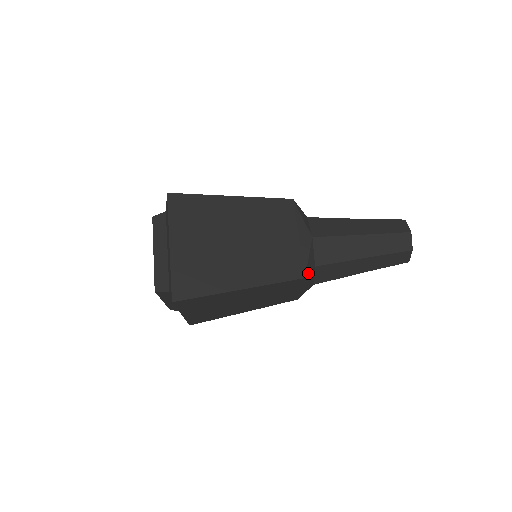
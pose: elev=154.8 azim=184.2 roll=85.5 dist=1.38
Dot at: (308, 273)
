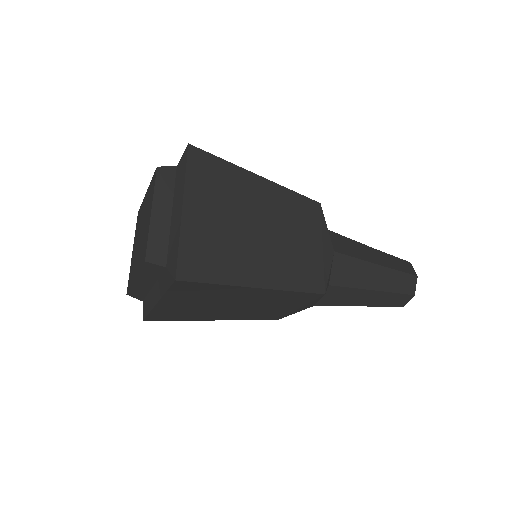
Dot at: (326, 290)
